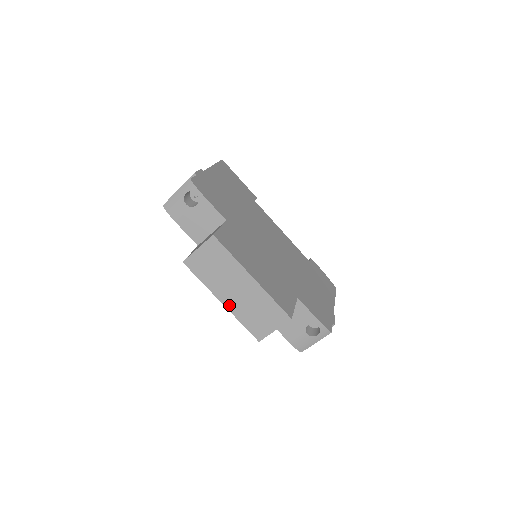
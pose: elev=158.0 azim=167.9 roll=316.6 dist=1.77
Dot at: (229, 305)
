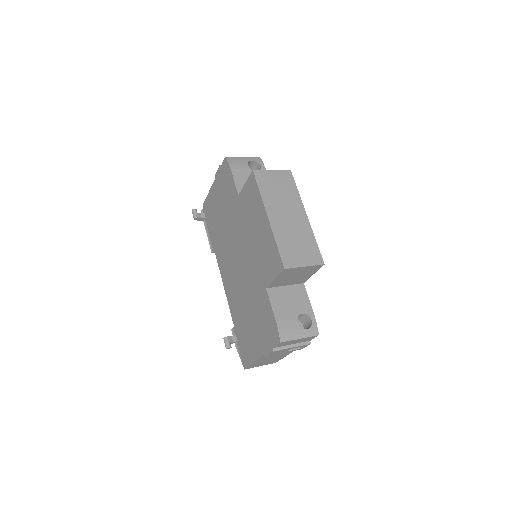
Dot at: (274, 223)
